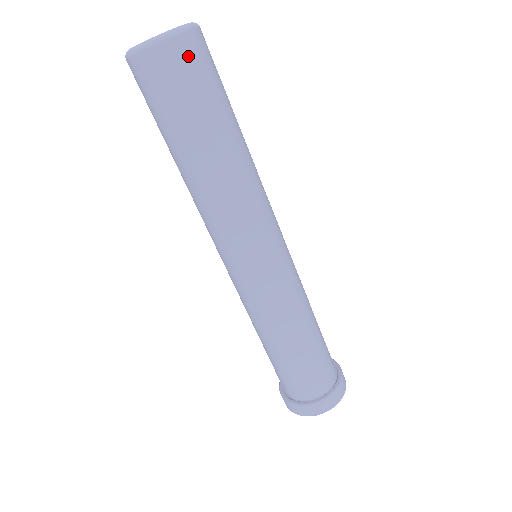
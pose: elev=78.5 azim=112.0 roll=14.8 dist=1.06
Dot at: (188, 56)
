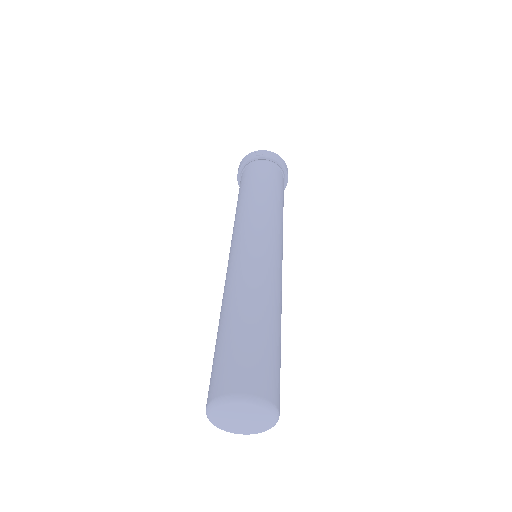
Dot at: occluded
